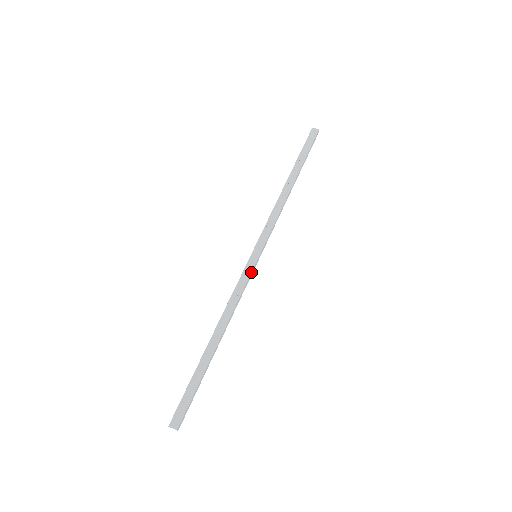
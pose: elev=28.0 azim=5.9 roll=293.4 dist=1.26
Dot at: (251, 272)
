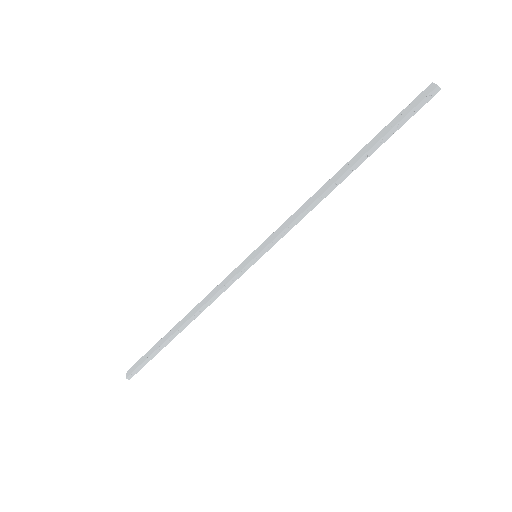
Dot at: (238, 272)
